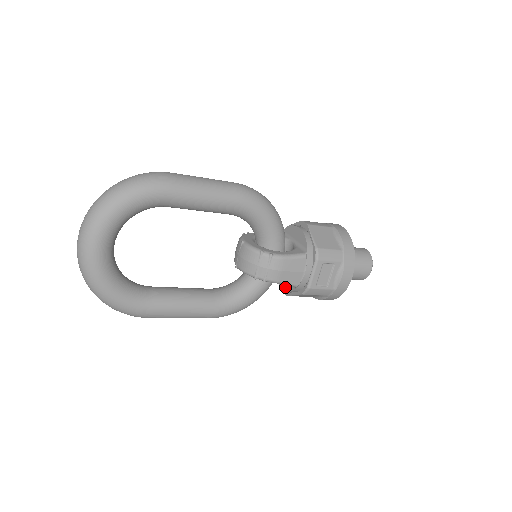
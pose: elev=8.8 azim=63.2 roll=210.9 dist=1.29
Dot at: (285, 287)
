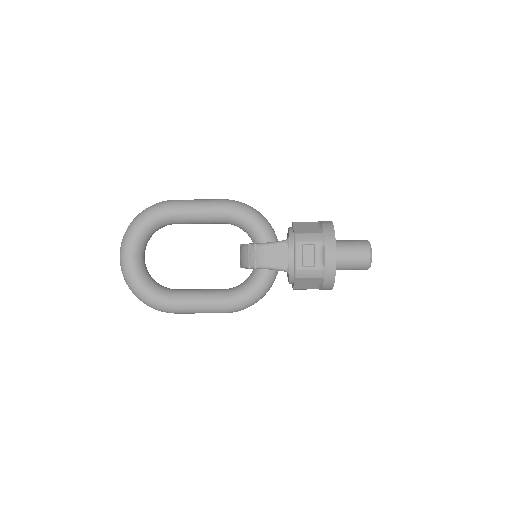
Dot at: occluded
